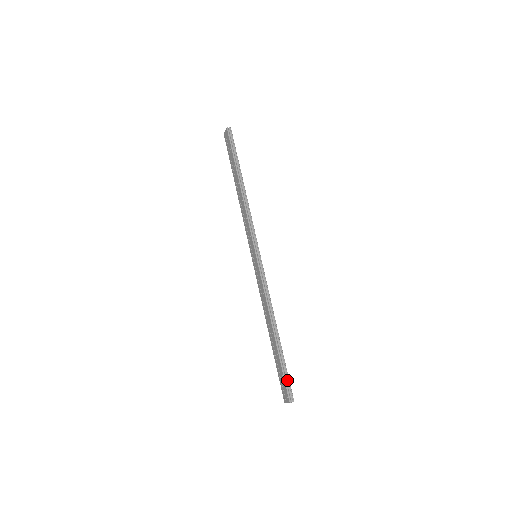
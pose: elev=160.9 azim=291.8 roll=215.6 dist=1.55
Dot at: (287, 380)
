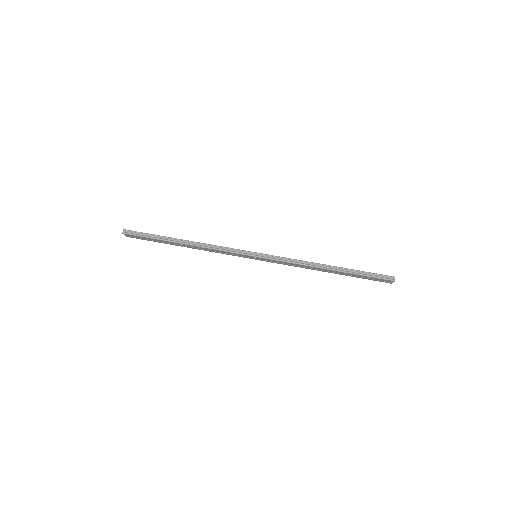
Dot at: (375, 275)
